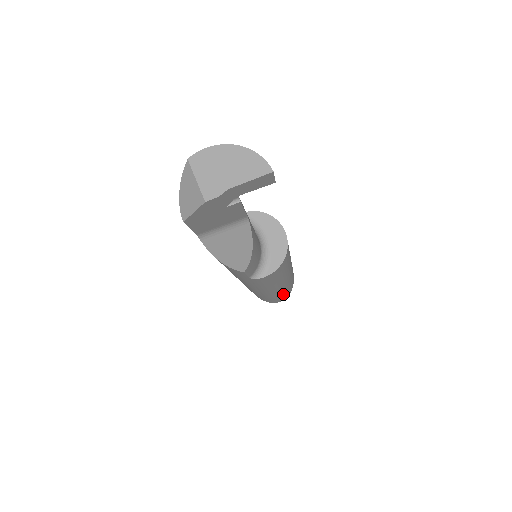
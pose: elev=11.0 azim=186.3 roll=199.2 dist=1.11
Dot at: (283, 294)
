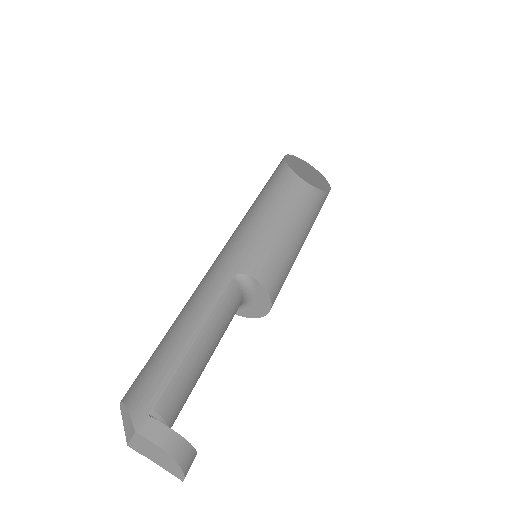
Dot at: occluded
